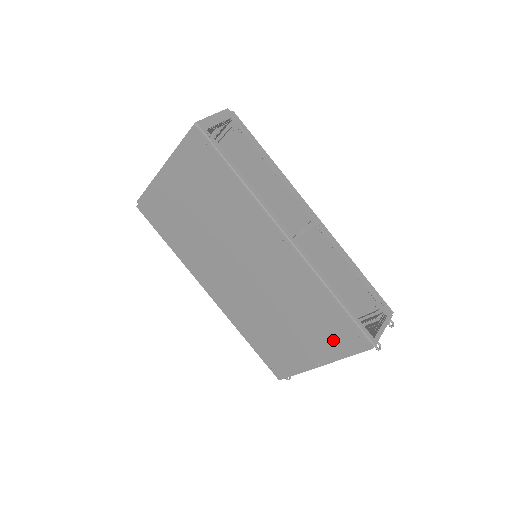
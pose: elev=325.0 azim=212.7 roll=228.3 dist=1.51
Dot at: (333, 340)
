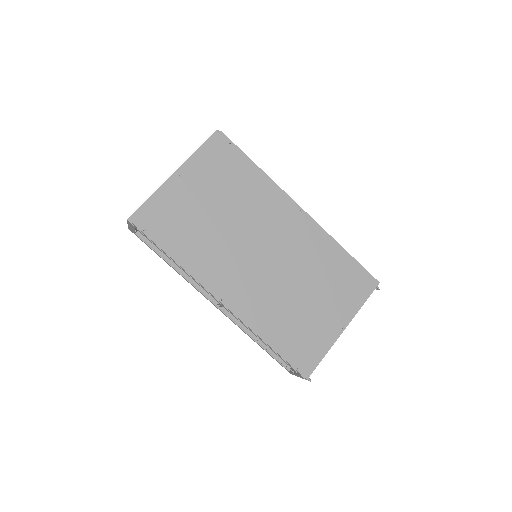
Dot at: (351, 292)
